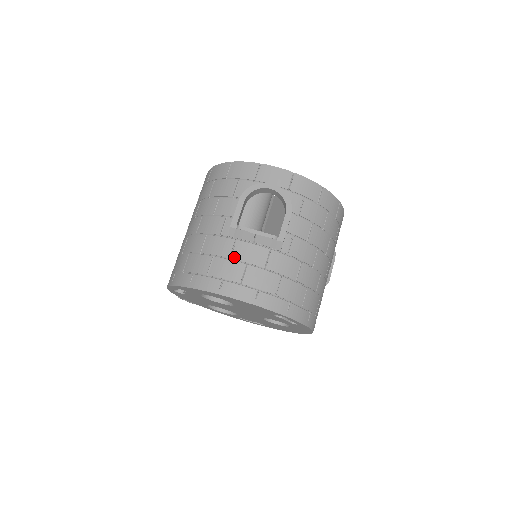
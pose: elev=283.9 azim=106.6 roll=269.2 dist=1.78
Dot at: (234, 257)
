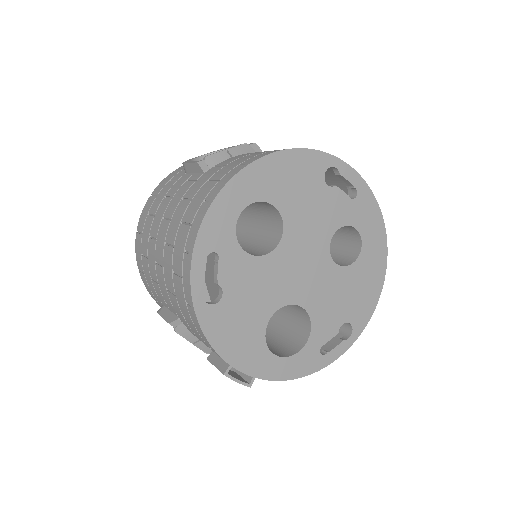
Dot at: (227, 163)
